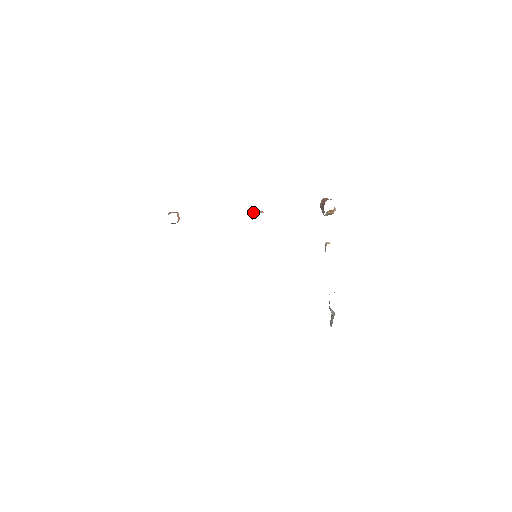
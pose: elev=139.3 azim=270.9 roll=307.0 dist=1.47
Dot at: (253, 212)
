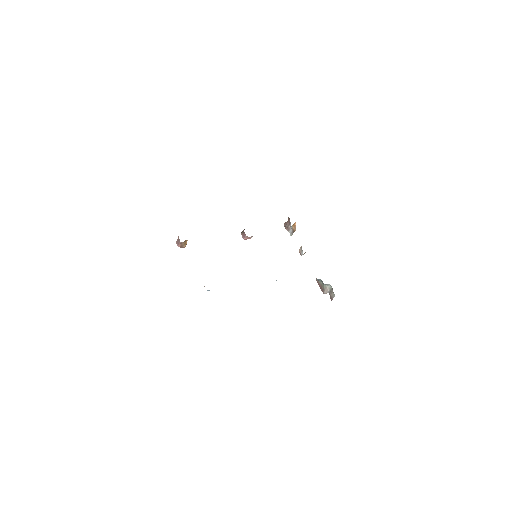
Dot at: (242, 232)
